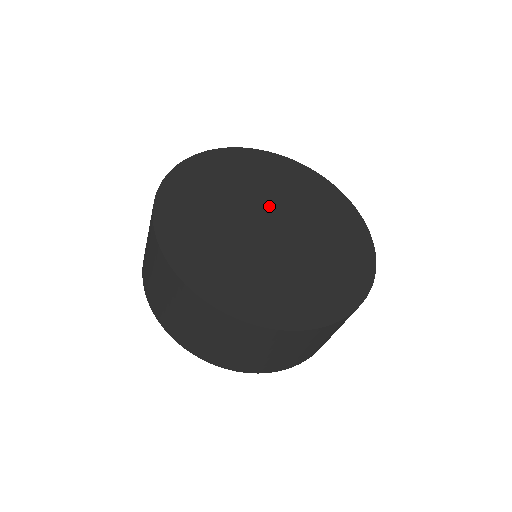
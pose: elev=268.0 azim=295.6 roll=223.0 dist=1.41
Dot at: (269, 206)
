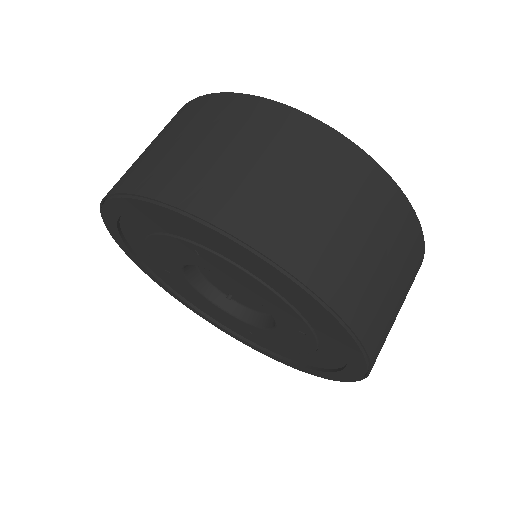
Dot at: occluded
